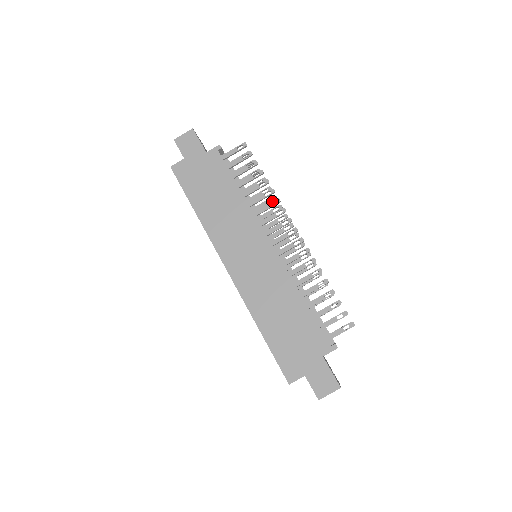
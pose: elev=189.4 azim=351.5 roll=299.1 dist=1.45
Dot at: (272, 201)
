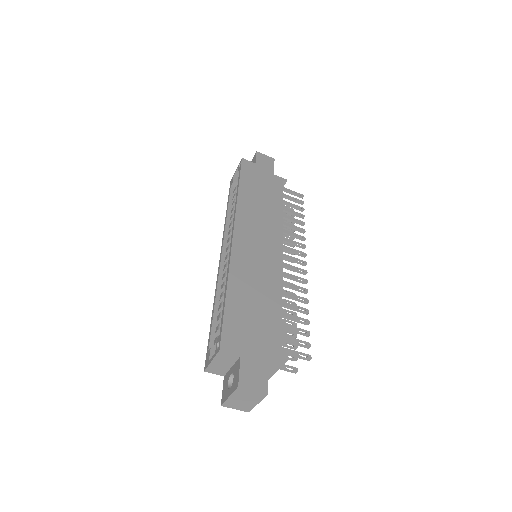
Dot at: (299, 235)
